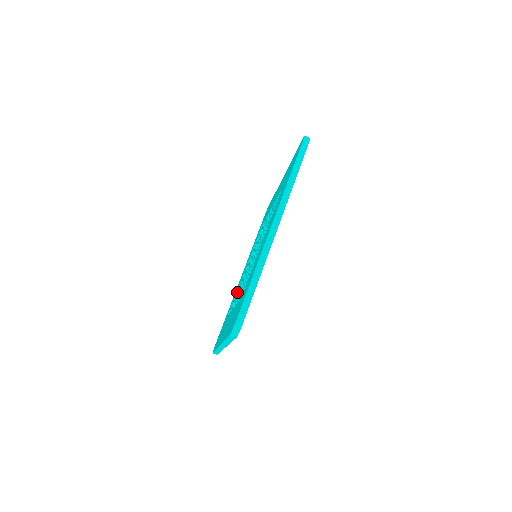
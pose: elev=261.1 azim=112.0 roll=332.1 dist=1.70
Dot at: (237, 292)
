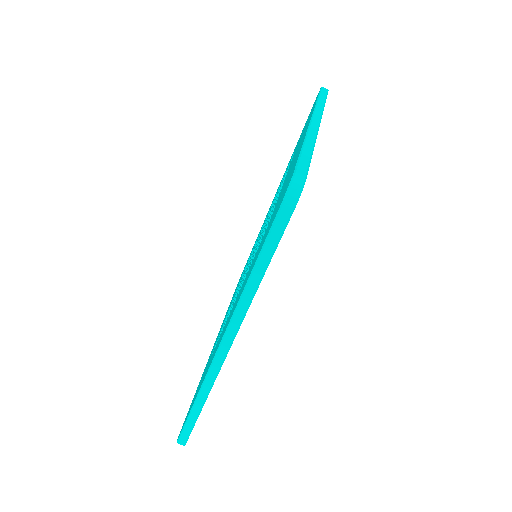
Dot at: occluded
